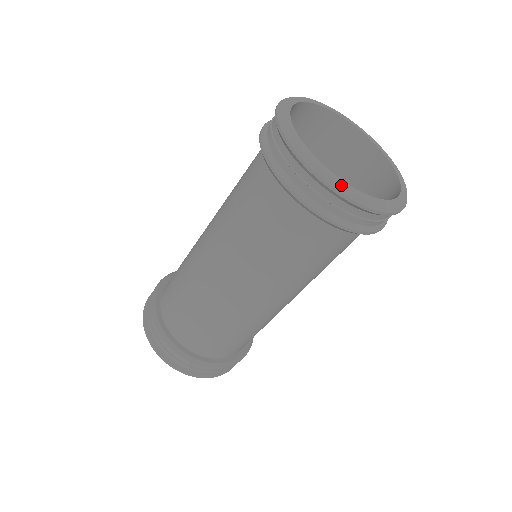
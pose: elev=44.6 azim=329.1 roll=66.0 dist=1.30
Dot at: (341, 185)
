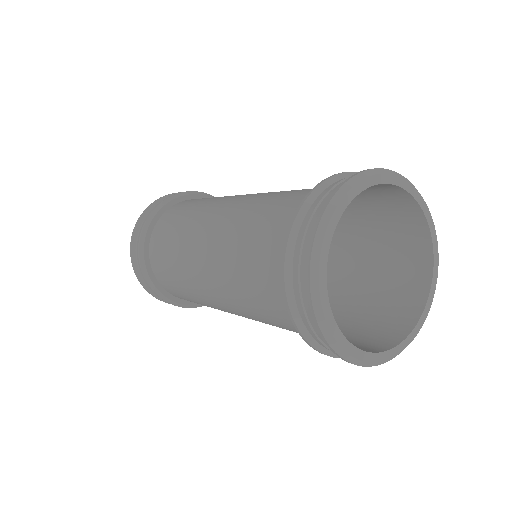
Dot at: (380, 362)
